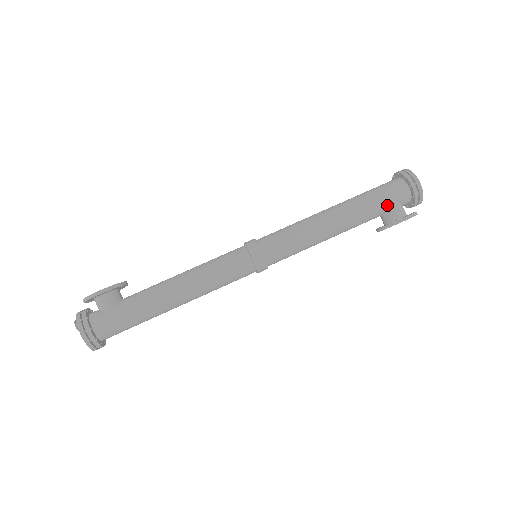
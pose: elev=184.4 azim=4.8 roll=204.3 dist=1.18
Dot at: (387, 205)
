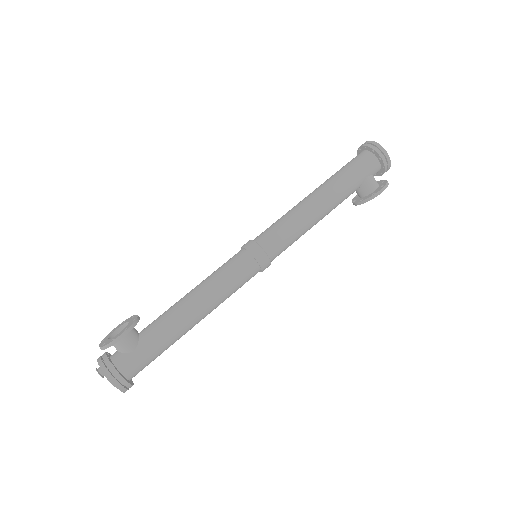
Dot at: (363, 180)
